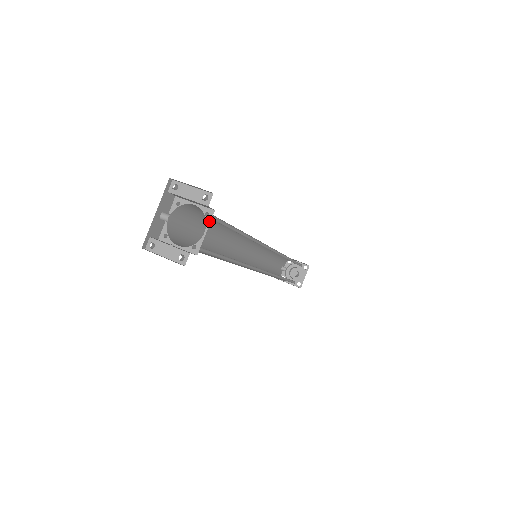
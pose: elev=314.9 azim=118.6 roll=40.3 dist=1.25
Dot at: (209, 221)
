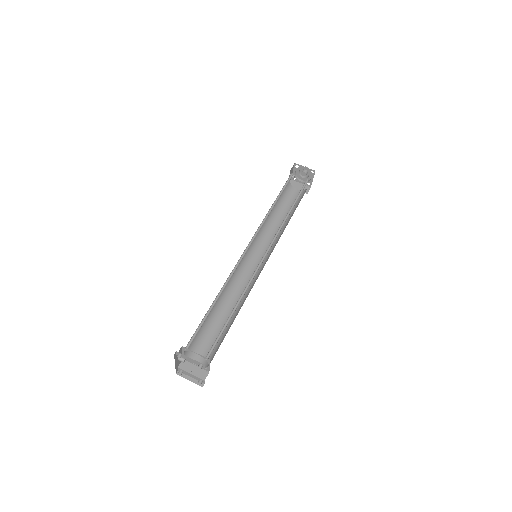
Dot at: (209, 362)
